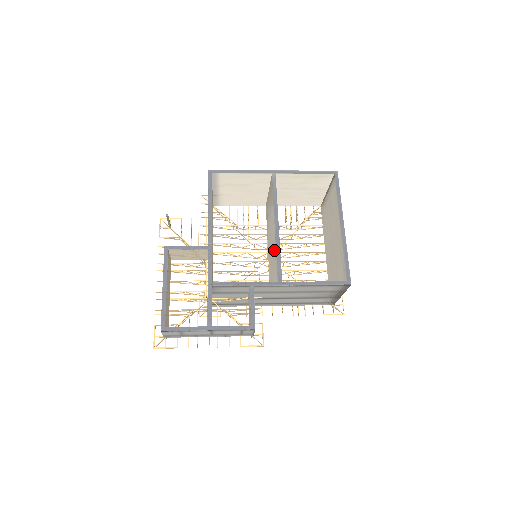
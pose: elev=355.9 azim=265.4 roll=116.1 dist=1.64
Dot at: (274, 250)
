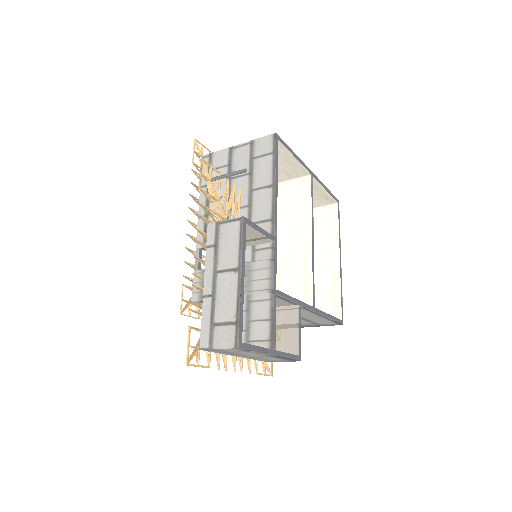
Dot at: (297, 263)
